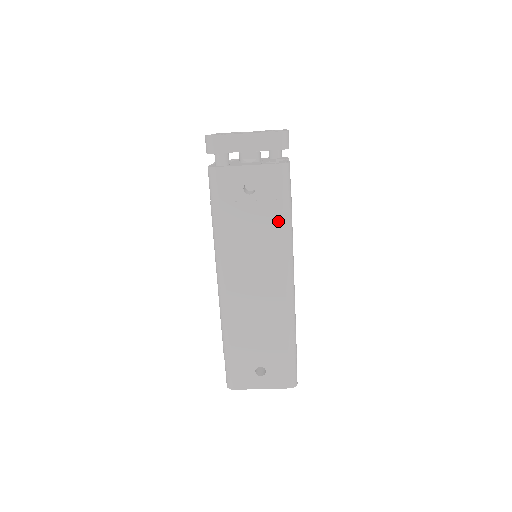
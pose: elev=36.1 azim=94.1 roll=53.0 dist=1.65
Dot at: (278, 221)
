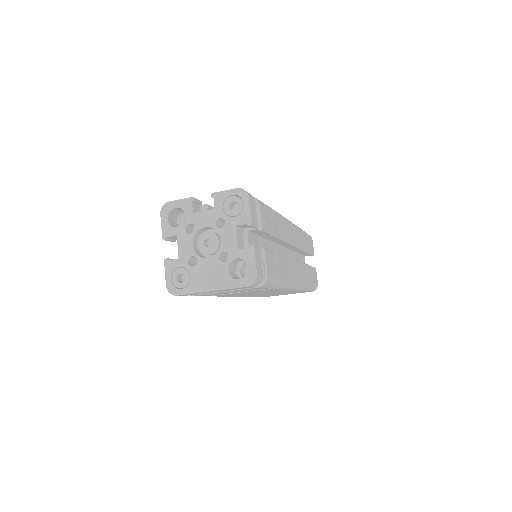
Dot at: occluded
